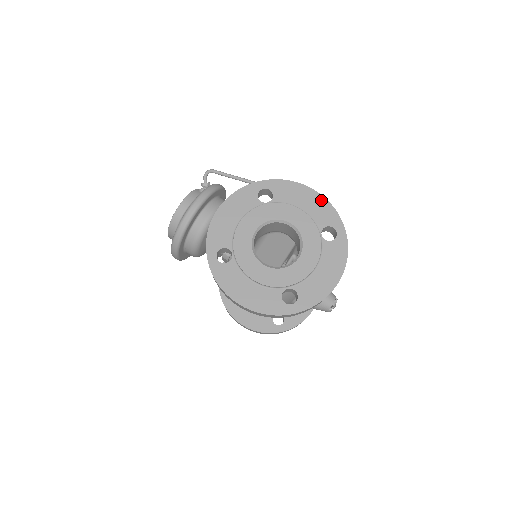
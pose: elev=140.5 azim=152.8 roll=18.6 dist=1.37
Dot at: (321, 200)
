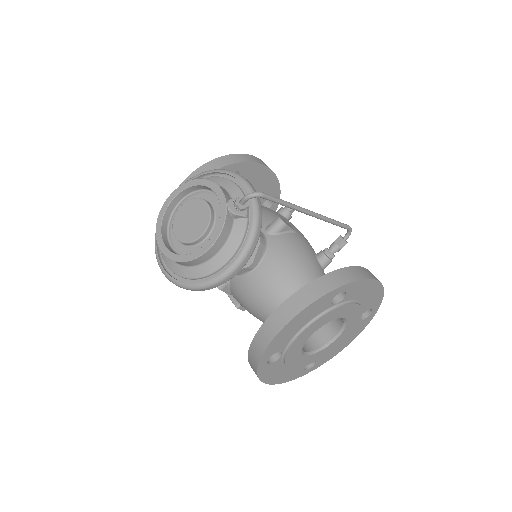
Dot at: (379, 290)
